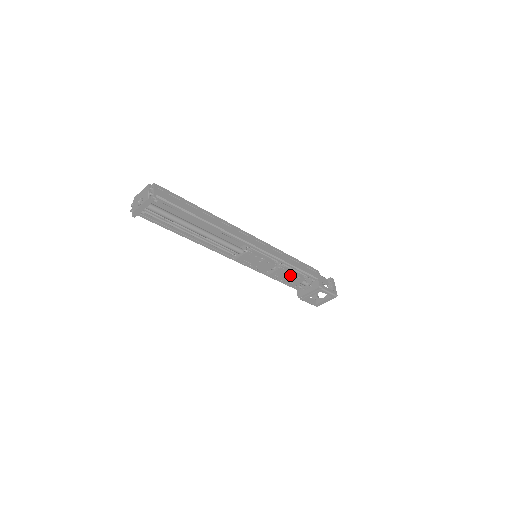
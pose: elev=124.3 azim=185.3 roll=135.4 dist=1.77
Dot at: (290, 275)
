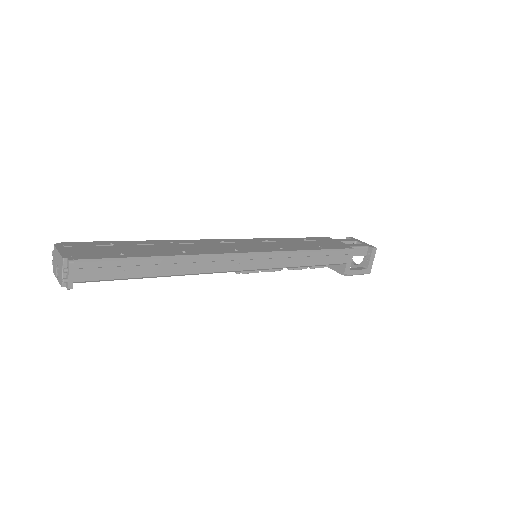
Dot at: occluded
